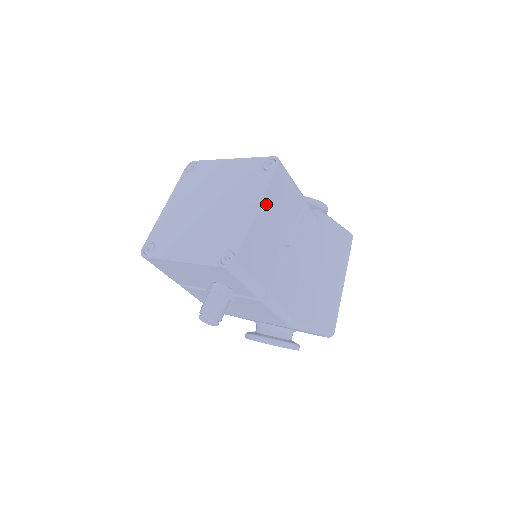
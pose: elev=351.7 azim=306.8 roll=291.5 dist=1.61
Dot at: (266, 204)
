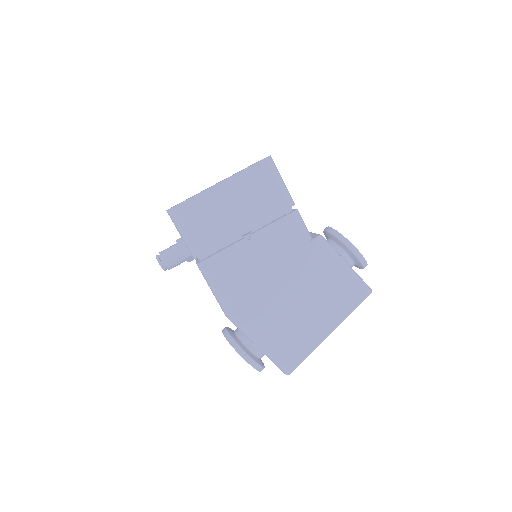
Dot at: (232, 184)
